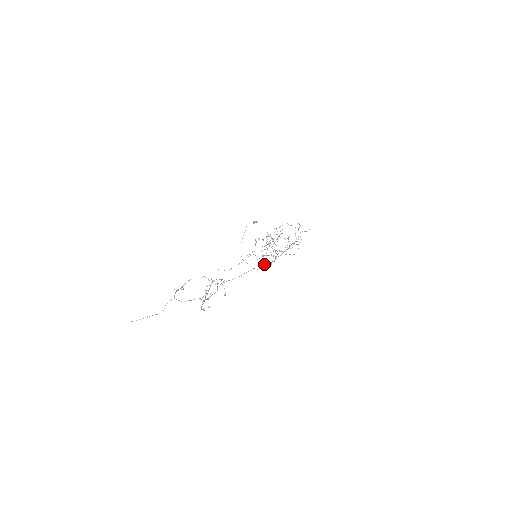
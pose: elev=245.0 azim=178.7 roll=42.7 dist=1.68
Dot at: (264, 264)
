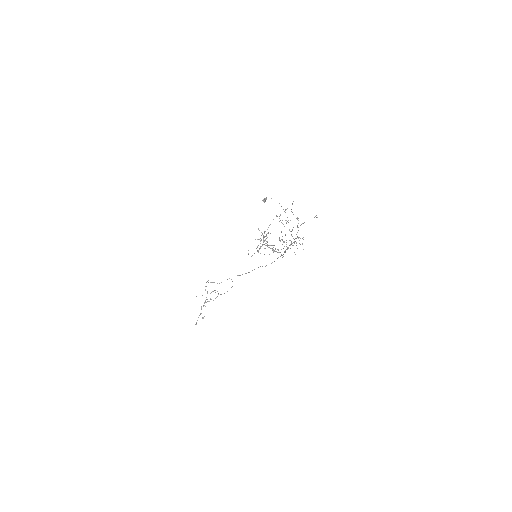
Dot at: (262, 266)
